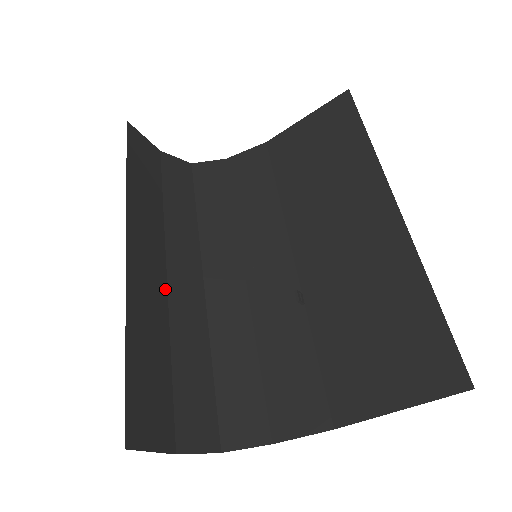
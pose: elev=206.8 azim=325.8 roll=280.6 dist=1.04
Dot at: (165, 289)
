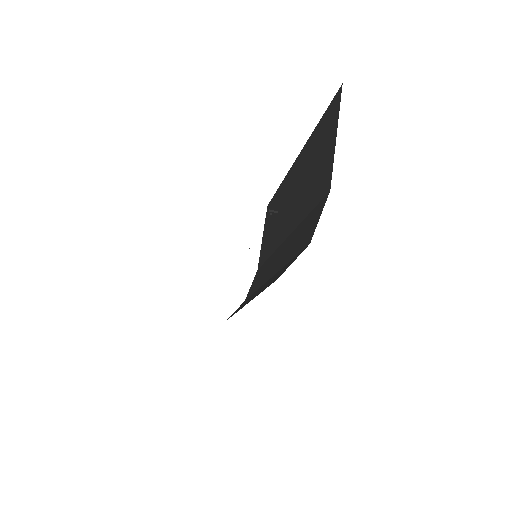
Dot at: occluded
